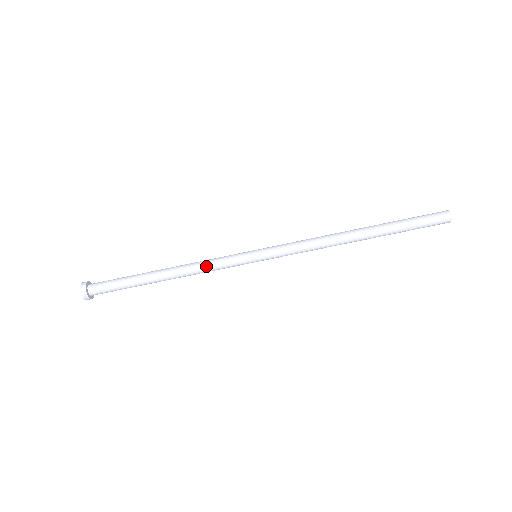
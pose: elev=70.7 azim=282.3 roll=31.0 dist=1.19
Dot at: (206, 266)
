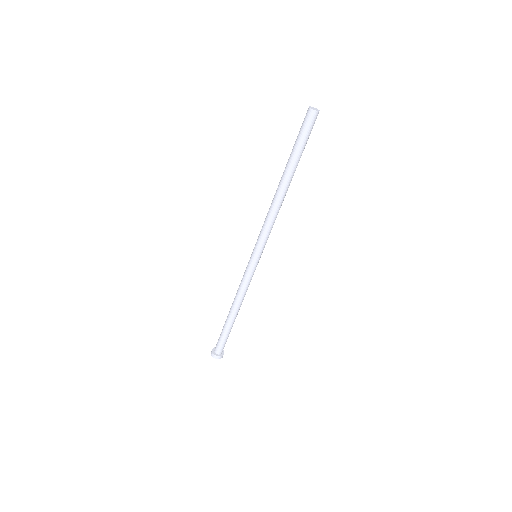
Dot at: (242, 289)
